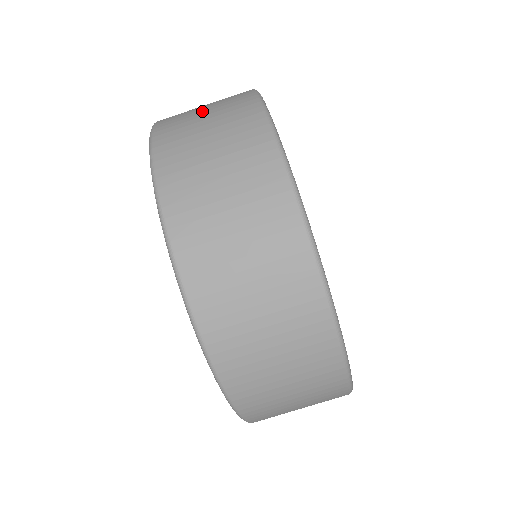
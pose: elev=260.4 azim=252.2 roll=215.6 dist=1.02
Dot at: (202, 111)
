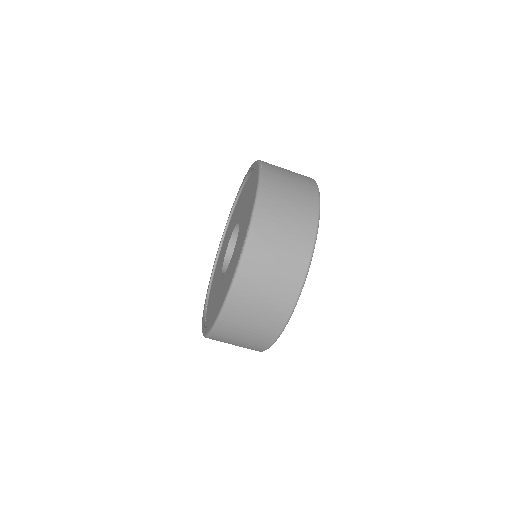
Dot at: (281, 240)
